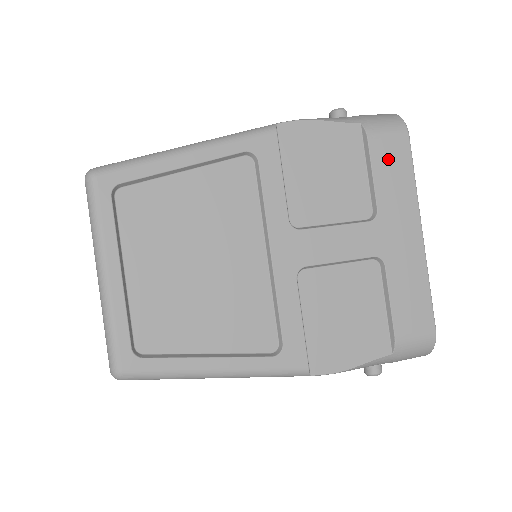
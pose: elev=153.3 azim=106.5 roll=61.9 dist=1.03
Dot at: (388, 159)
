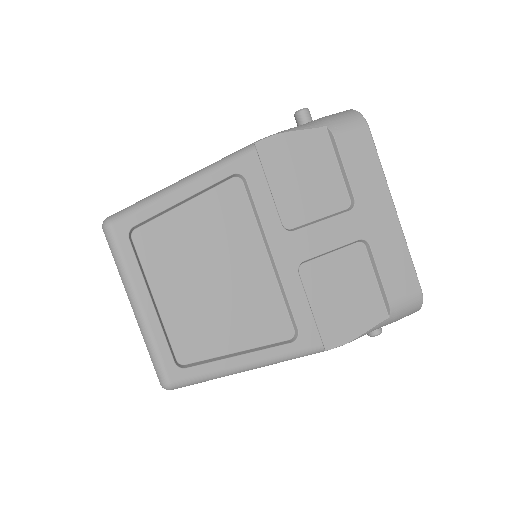
Dot at: (355, 153)
